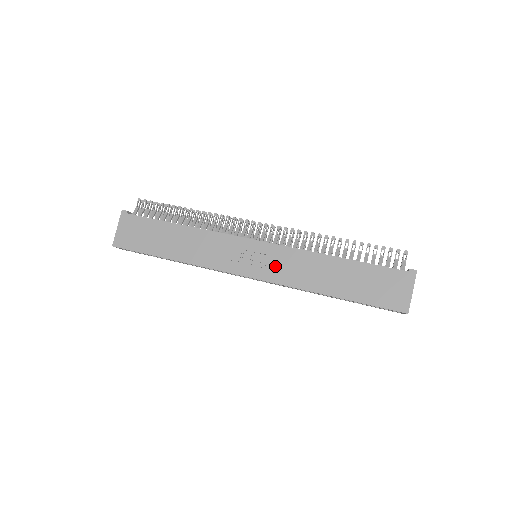
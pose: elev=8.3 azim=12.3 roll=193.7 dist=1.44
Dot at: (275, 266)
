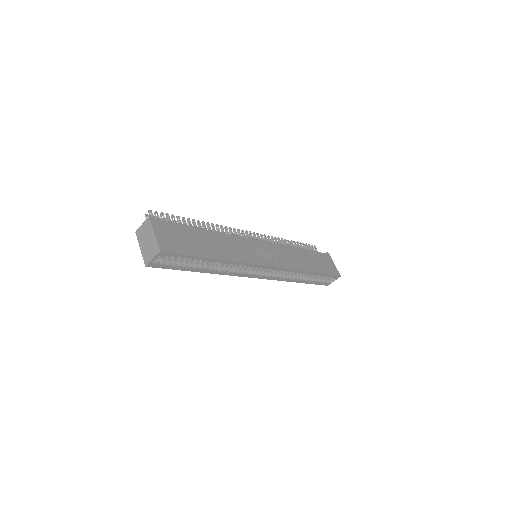
Dot at: (278, 257)
